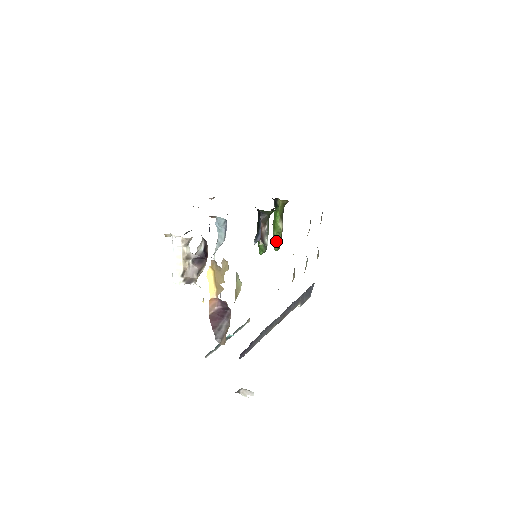
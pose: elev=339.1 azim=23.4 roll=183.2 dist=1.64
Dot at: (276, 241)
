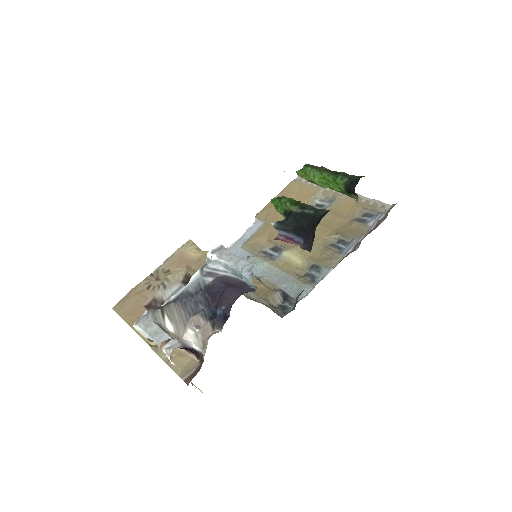
Dot at: (307, 180)
